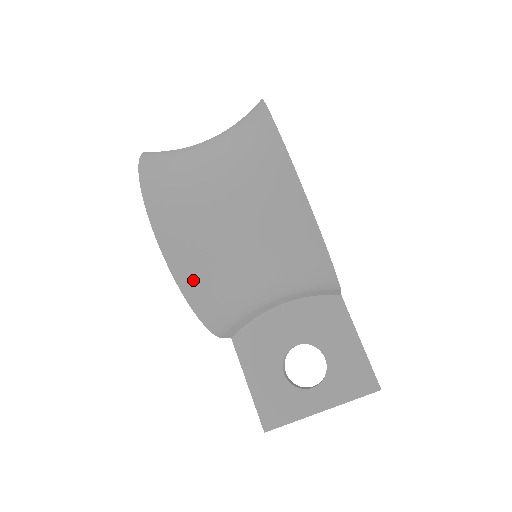
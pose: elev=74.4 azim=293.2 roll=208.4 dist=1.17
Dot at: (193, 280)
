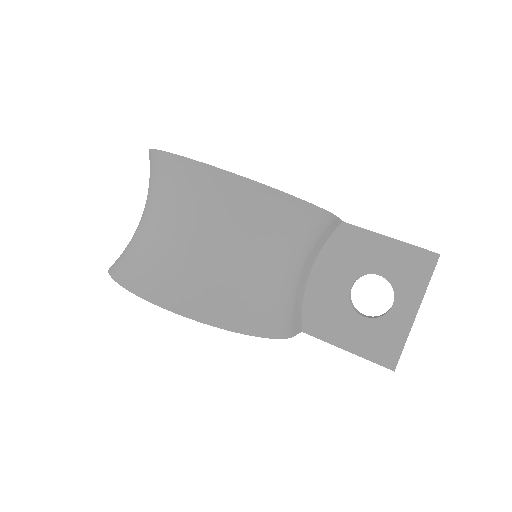
Dot at: (228, 314)
